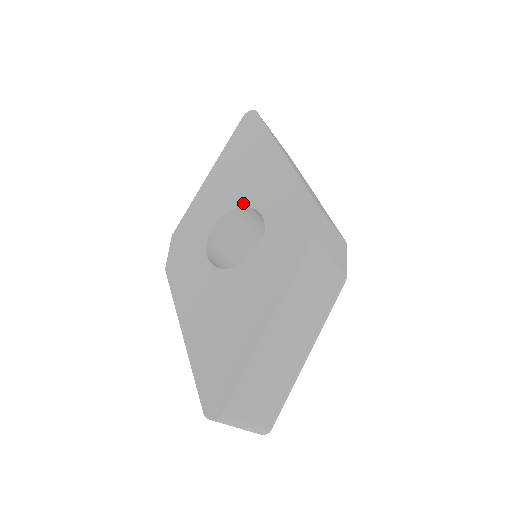
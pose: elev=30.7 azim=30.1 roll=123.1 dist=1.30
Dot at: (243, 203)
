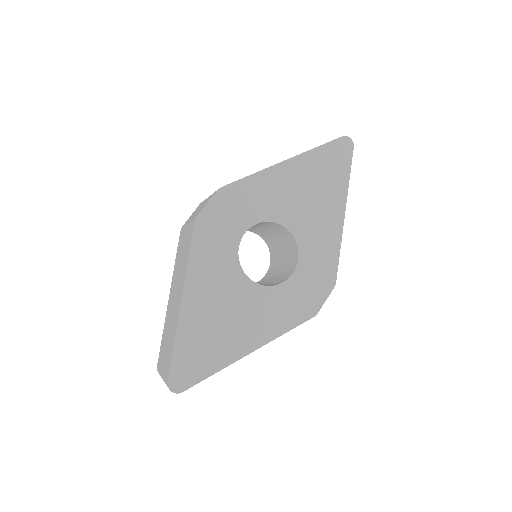
Dot at: (293, 229)
